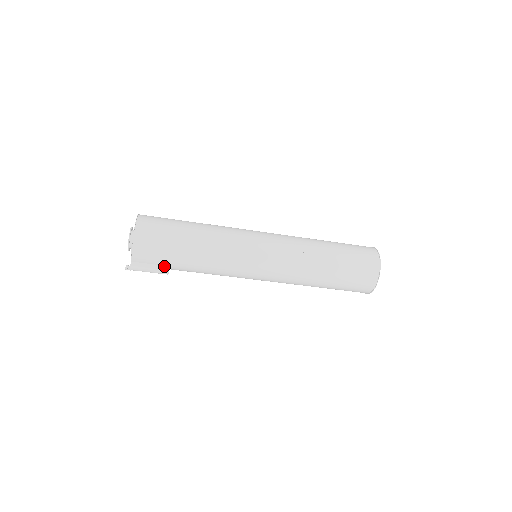
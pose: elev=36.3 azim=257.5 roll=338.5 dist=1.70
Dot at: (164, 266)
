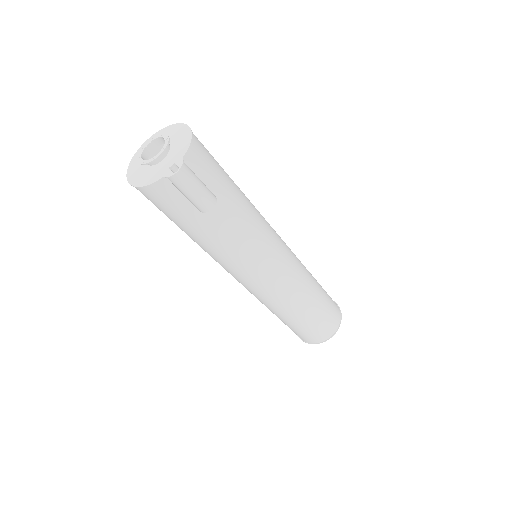
Dot at: (212, 192)
